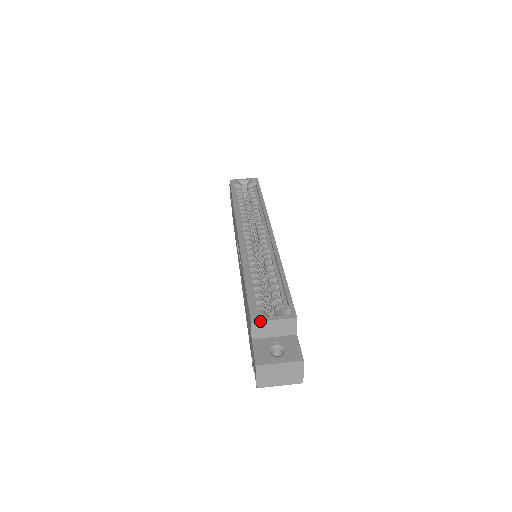
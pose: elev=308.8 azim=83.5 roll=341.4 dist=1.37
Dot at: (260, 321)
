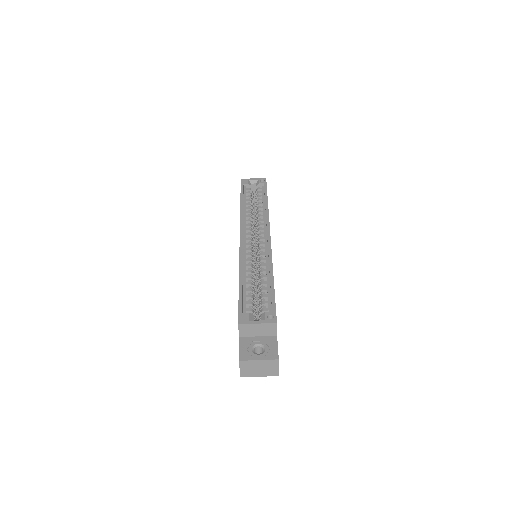
Dot at: (246, 324)
